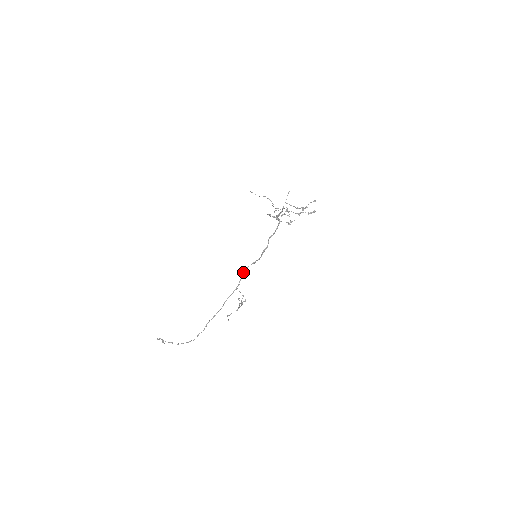
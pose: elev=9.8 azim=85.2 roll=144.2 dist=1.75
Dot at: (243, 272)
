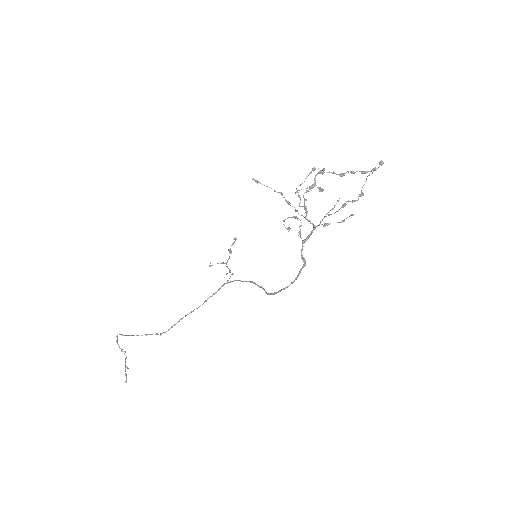
Dot at: occluded
